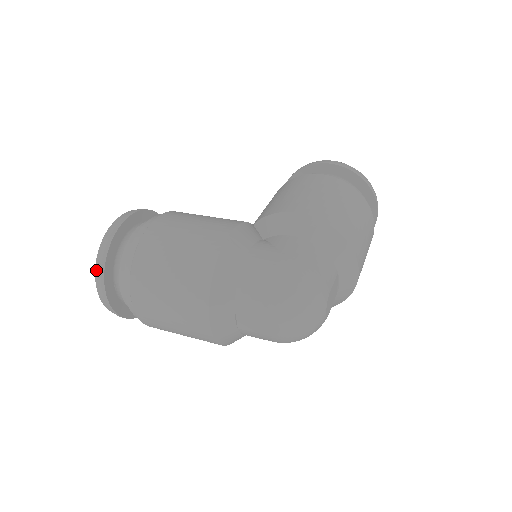
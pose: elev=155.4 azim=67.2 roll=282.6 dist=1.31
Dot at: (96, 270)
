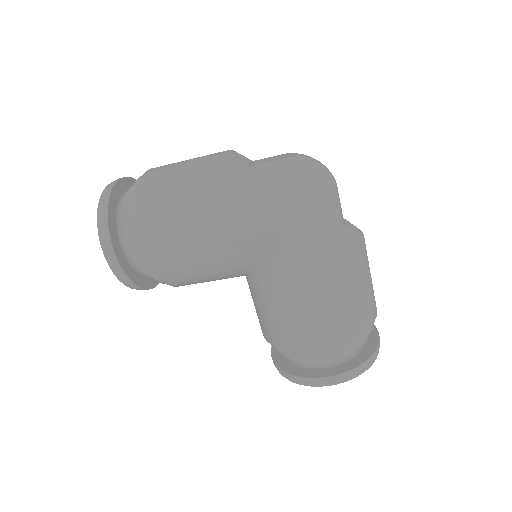
Dot at: occluded
